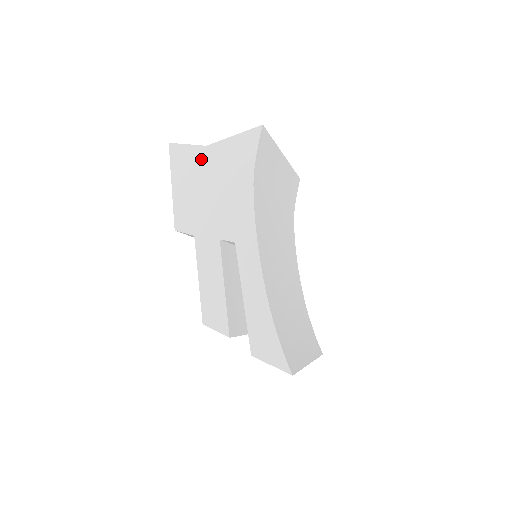
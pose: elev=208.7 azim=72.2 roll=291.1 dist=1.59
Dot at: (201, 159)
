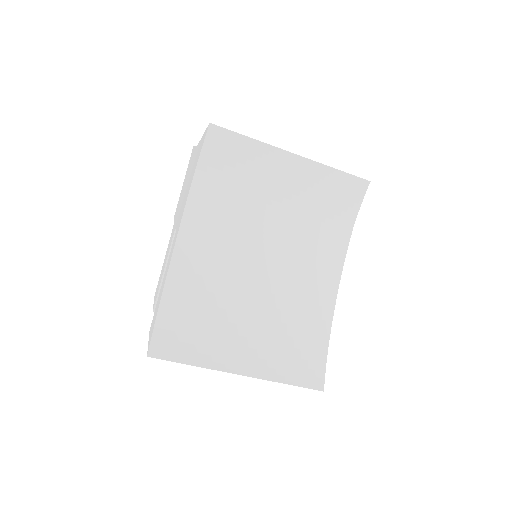
Dot at: (193, 158)
